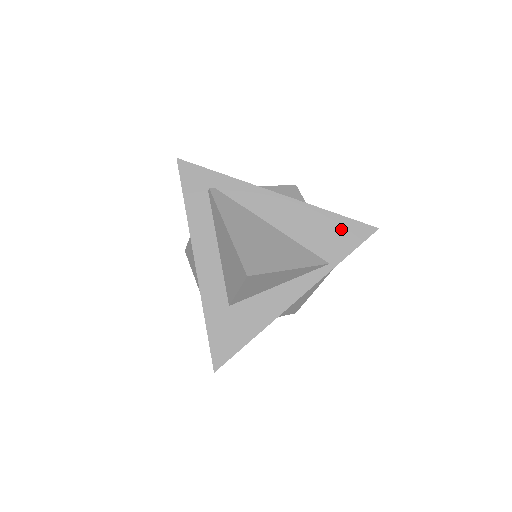
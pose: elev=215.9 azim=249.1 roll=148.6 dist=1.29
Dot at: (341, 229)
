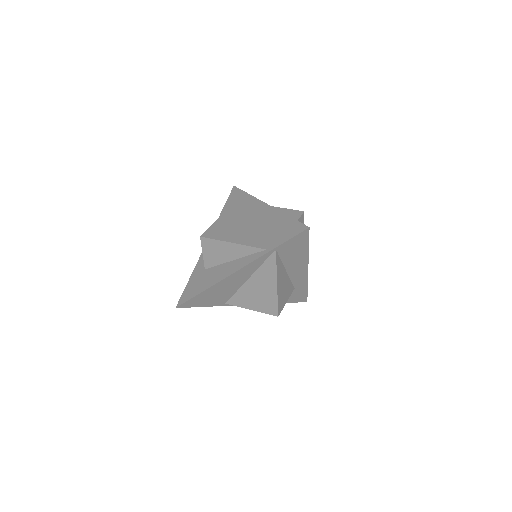
Dot at: (286, 227)
